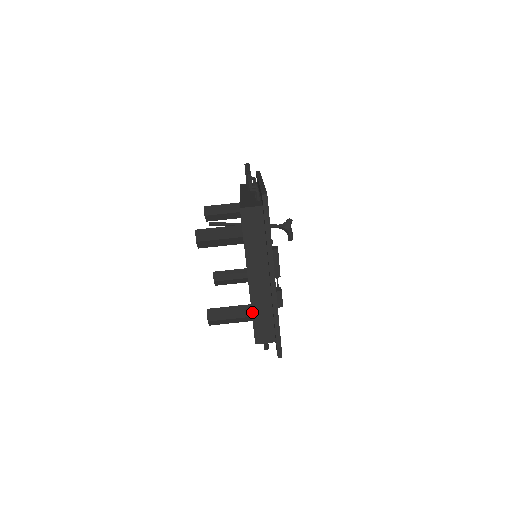
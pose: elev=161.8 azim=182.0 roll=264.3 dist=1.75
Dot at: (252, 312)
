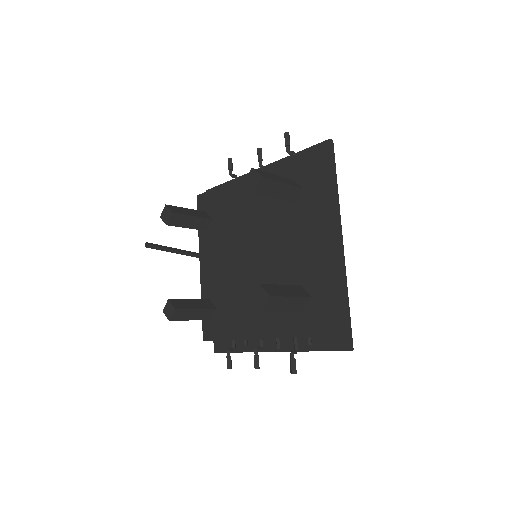
Dot at: (316, 286)
